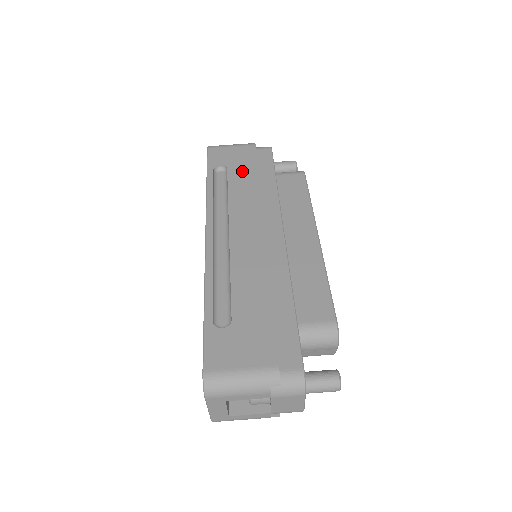
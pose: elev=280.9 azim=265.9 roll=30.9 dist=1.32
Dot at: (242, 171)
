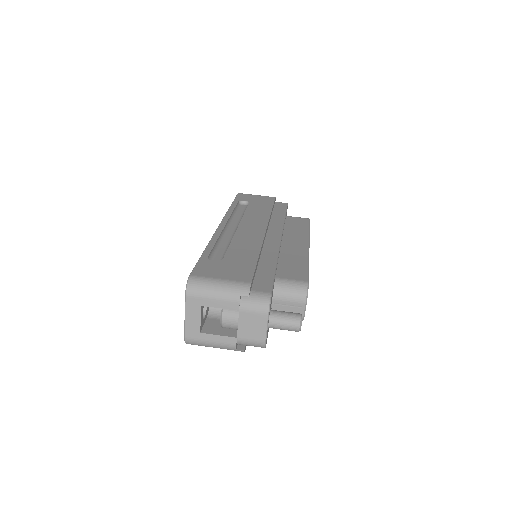
Dot at: (260, 205)
